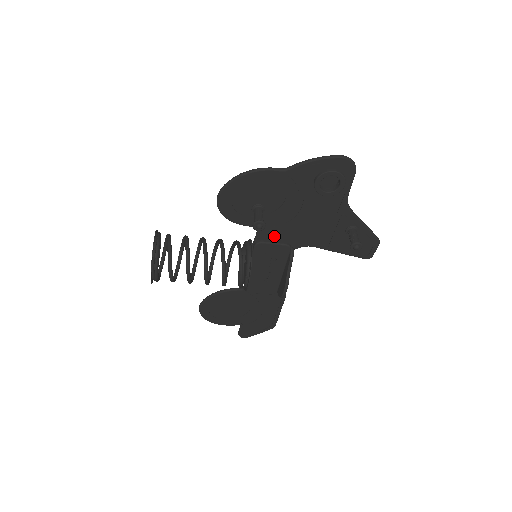
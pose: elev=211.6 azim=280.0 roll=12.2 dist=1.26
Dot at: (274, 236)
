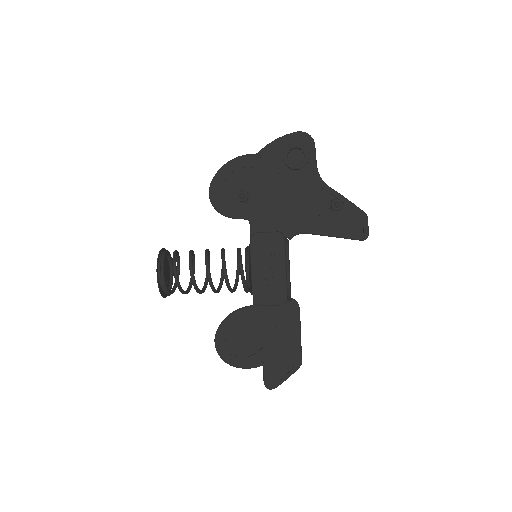
Dot at: (266, 226)
